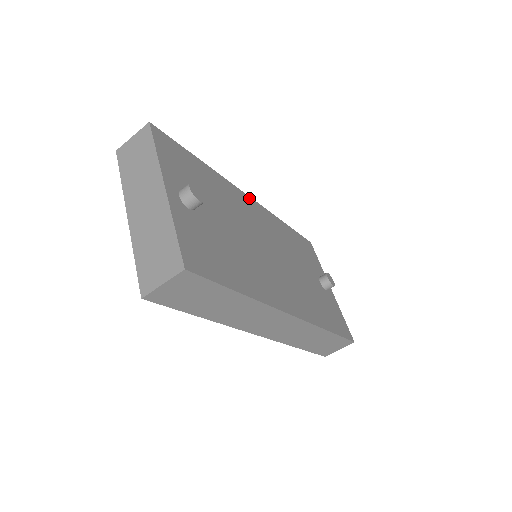
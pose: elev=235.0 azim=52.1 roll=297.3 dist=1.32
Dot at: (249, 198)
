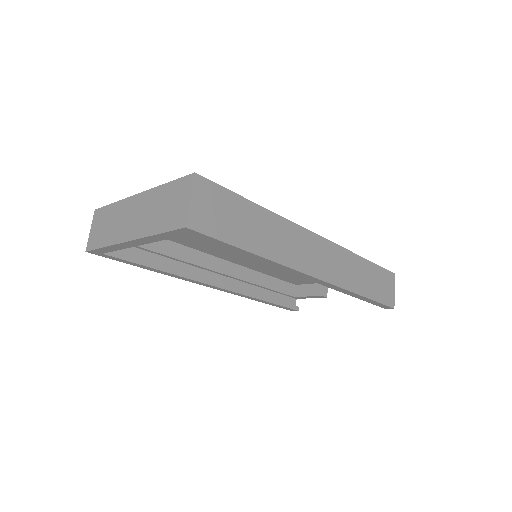
Dot at: occluded
